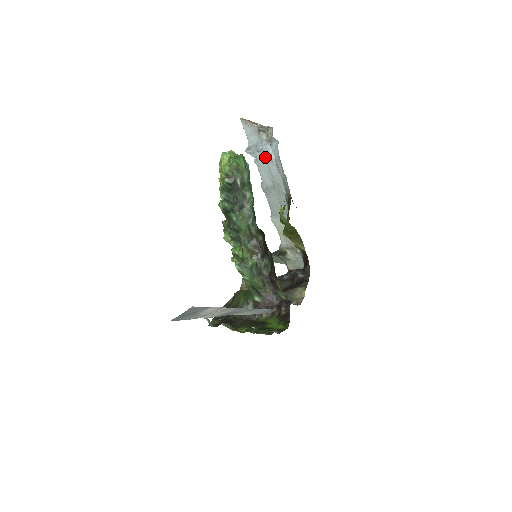
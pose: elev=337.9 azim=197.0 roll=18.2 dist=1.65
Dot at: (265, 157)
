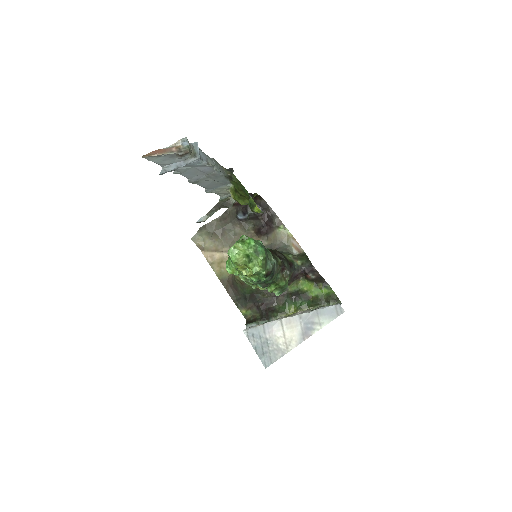
Dot at: (192, 167)
